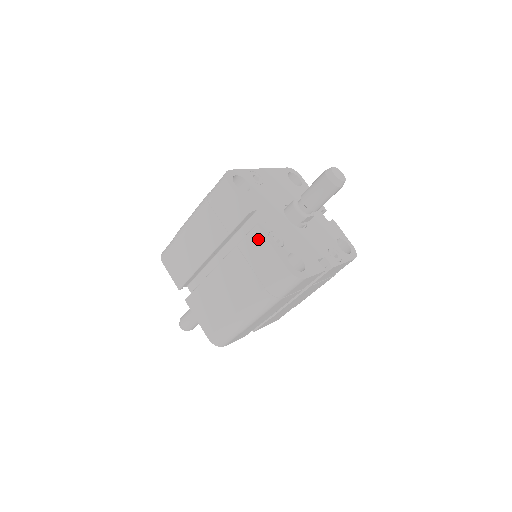
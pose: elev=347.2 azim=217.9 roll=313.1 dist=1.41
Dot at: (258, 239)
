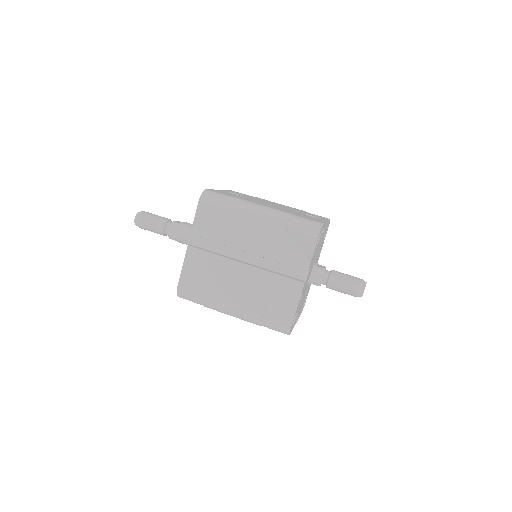
Dot at: (294, 291)
